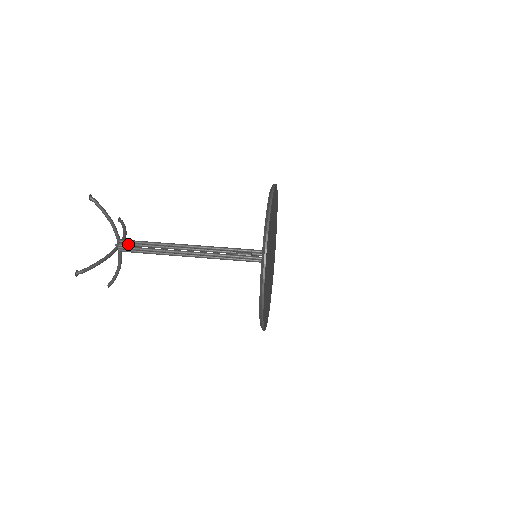
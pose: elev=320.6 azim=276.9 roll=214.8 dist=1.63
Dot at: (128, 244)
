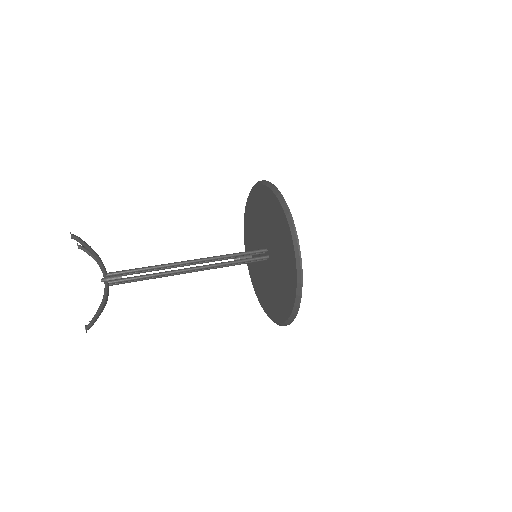
Dot at: (118, 276)
